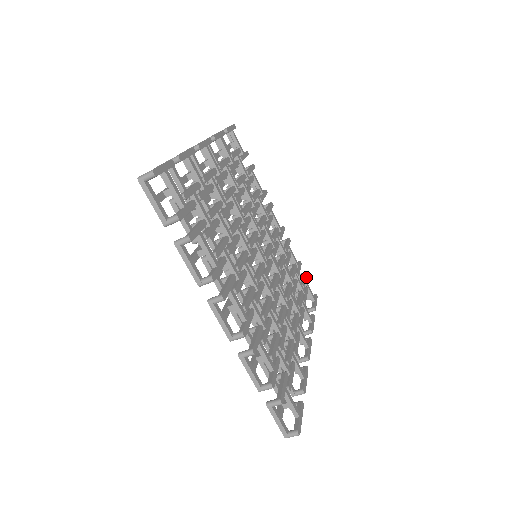
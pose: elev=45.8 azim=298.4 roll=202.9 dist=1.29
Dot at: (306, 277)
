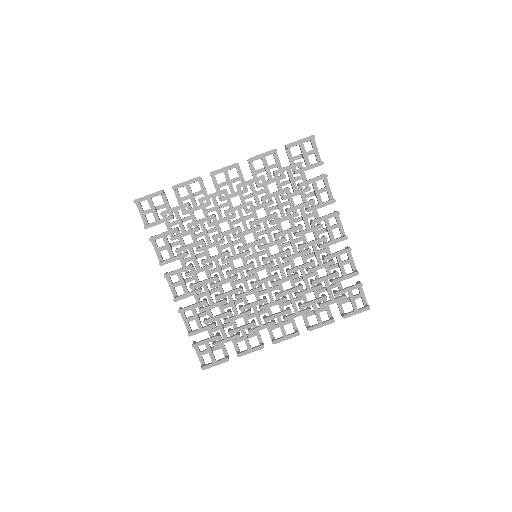
Dot at: (356, 288)
